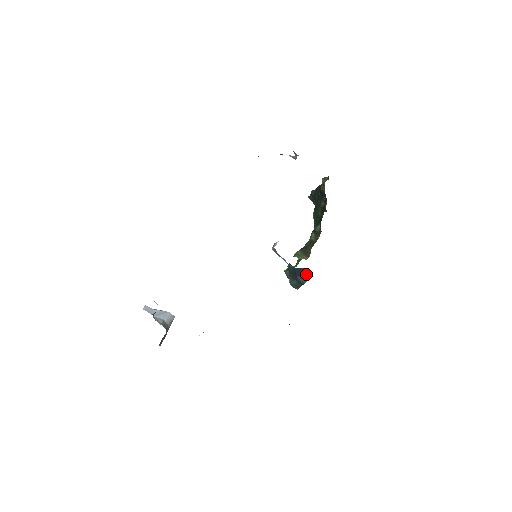
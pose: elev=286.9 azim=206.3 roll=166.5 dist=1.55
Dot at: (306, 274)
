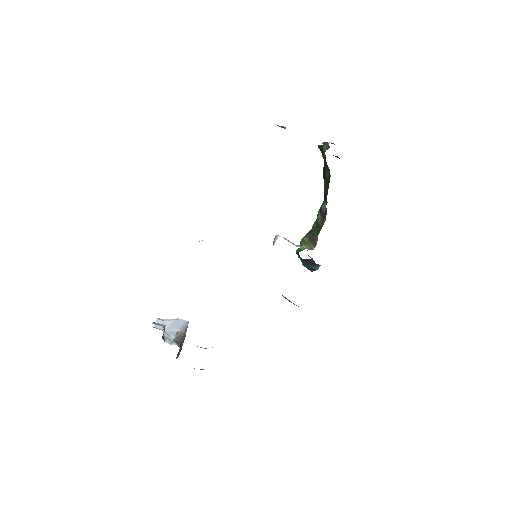
Dot at: (315, 264)
